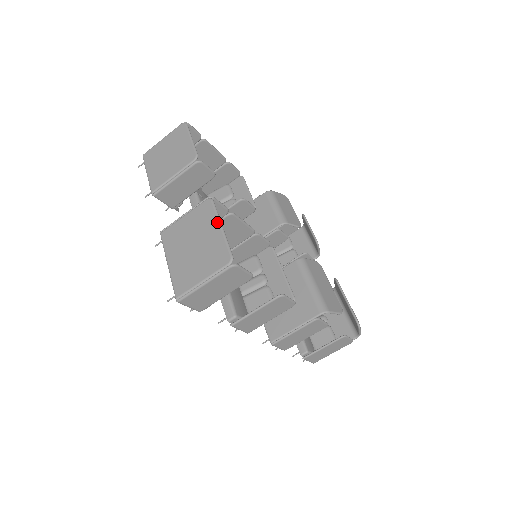
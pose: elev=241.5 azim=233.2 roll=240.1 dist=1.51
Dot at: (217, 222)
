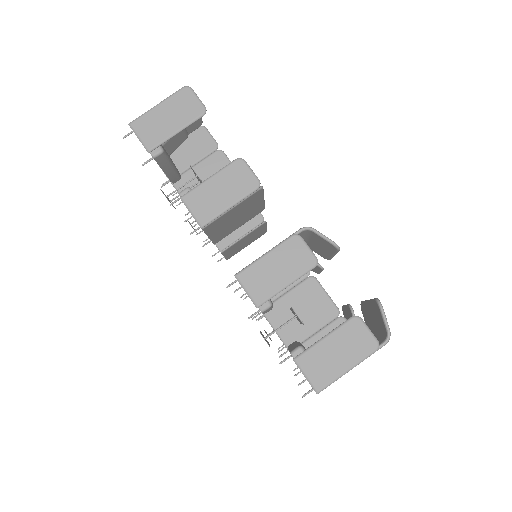
Dot at: occluded
